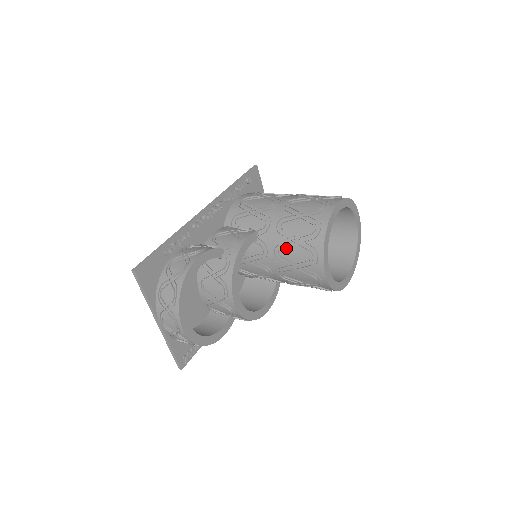
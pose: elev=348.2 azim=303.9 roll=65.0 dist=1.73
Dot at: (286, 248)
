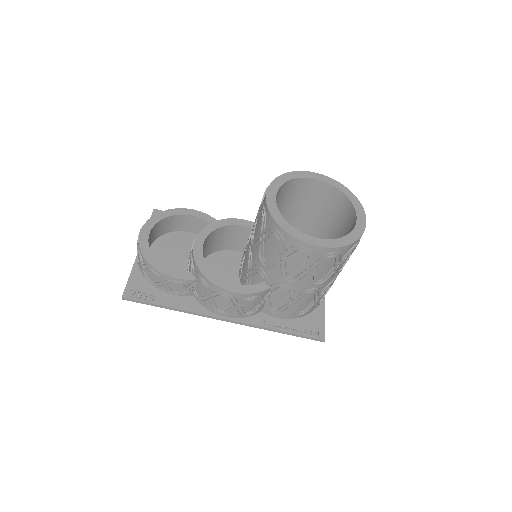
Dot at: occluded
